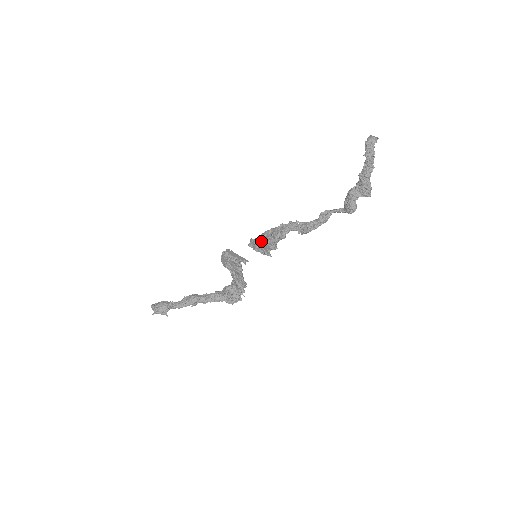
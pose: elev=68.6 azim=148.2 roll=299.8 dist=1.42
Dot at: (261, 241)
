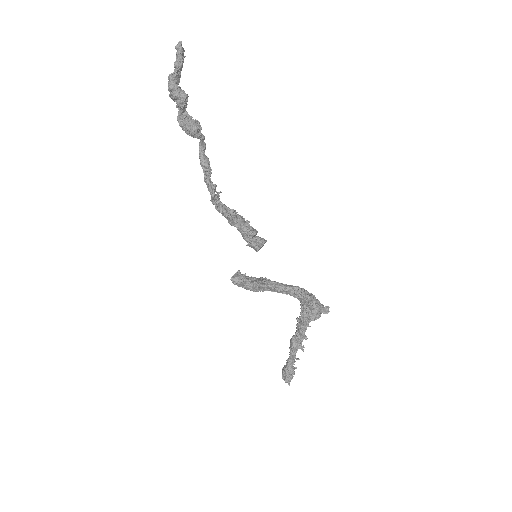
Dot at: occluded
